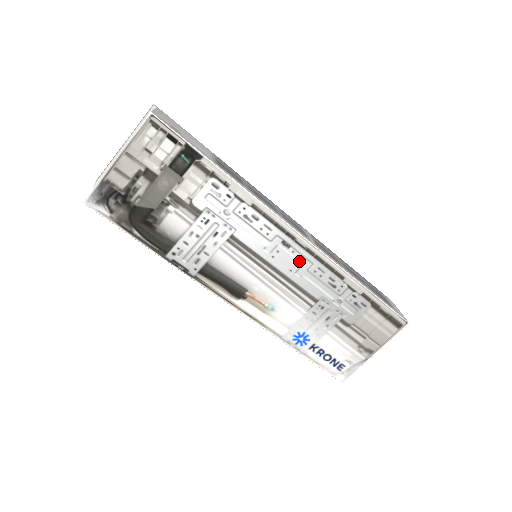
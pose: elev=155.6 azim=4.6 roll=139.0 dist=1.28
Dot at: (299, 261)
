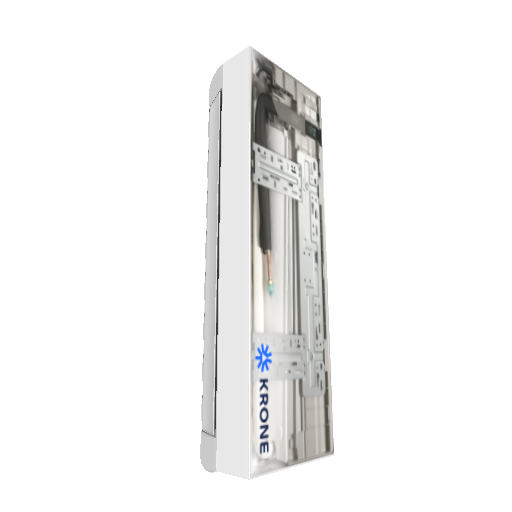
Dot at: (314, 281)
